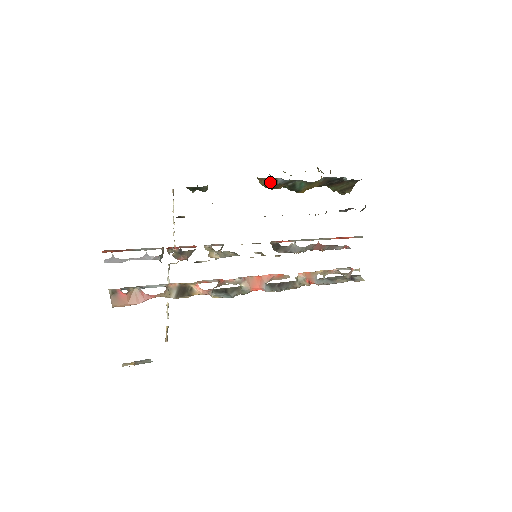
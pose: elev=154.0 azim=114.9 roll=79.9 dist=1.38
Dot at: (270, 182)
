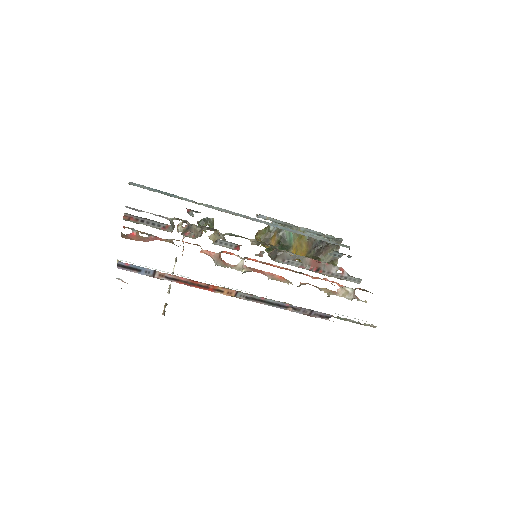
Dot at: (264, 233)
